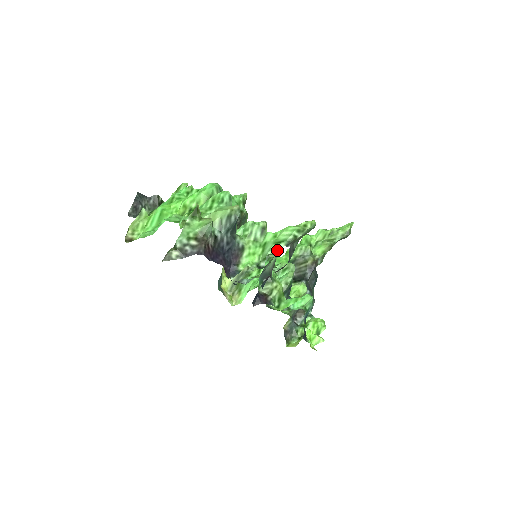
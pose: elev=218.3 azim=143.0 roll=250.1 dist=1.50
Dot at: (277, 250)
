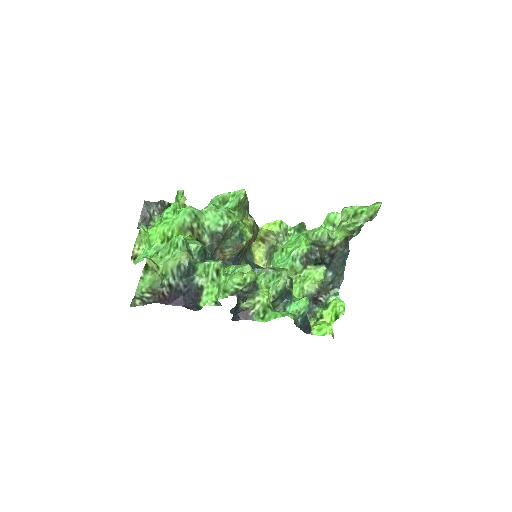
Dot at: (225, 297)
